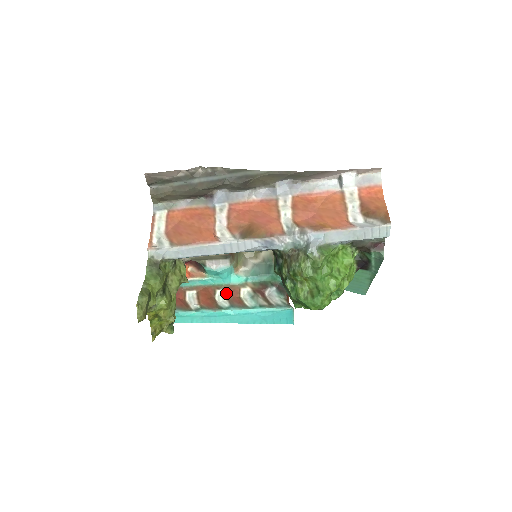
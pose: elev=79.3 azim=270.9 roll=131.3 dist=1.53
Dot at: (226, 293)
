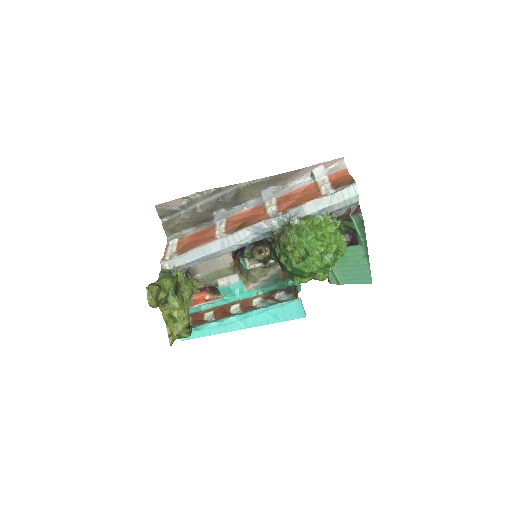
Dot at: (240, 306)
